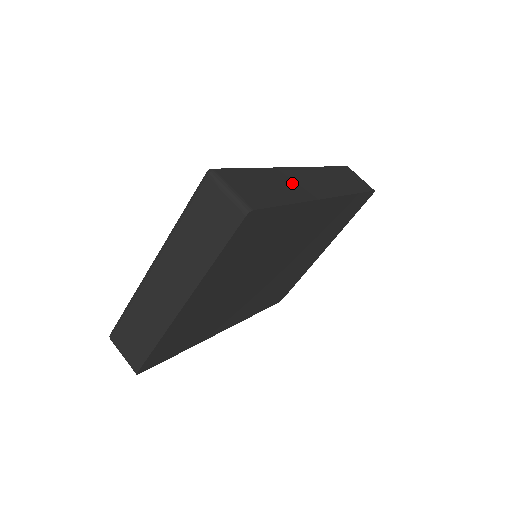
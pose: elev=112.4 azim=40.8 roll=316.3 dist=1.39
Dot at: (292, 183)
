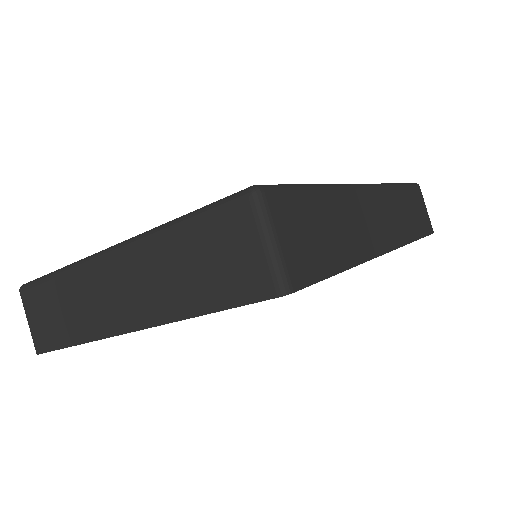
Dot at: (357, 222)
